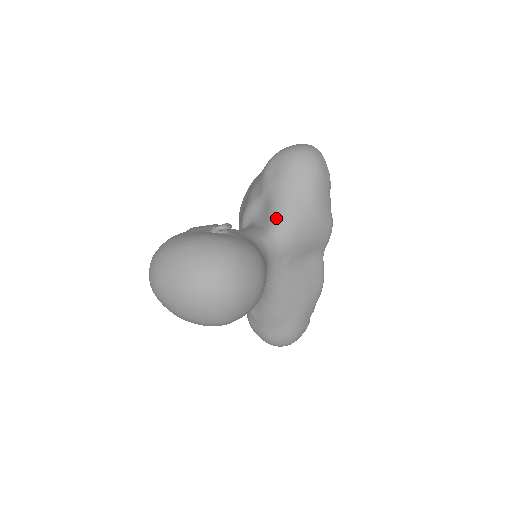
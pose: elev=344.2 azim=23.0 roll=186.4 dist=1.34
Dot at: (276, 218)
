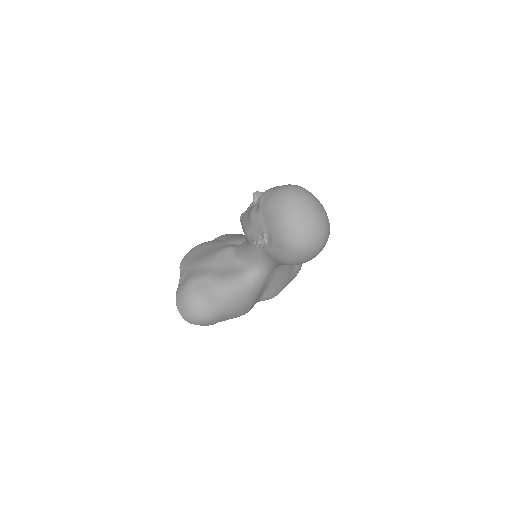
Dot at: occluded
